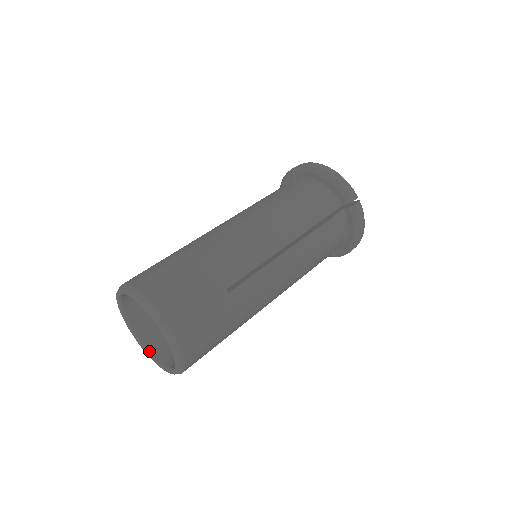
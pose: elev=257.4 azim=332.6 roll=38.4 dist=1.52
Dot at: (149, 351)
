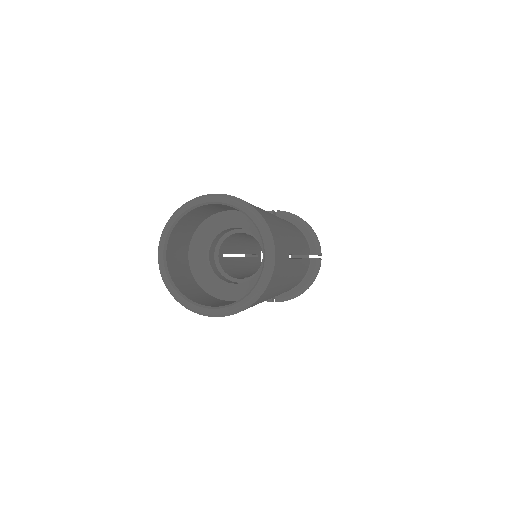
Dot at: (175, 285)
